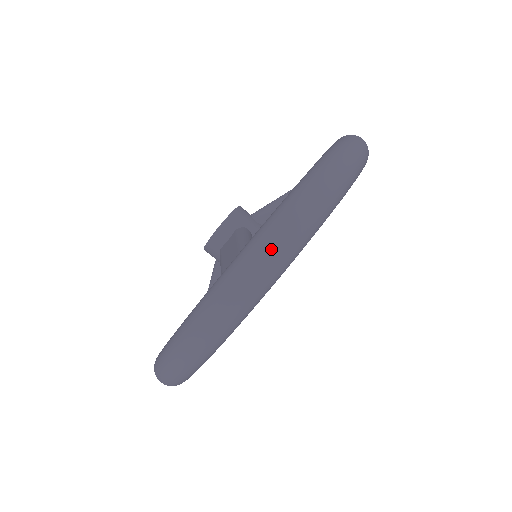
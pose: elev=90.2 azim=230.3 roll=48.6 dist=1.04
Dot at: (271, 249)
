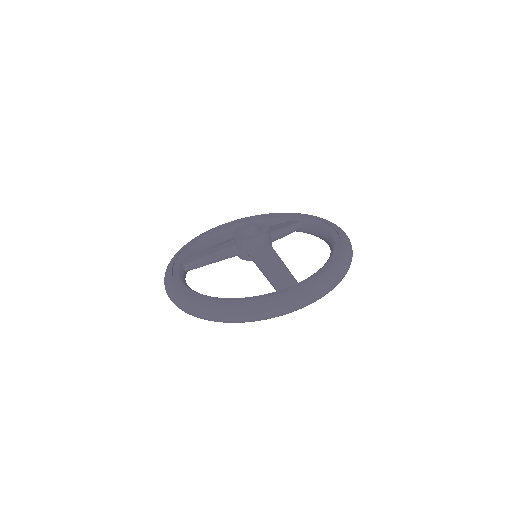
Dot at: (325, 290)
